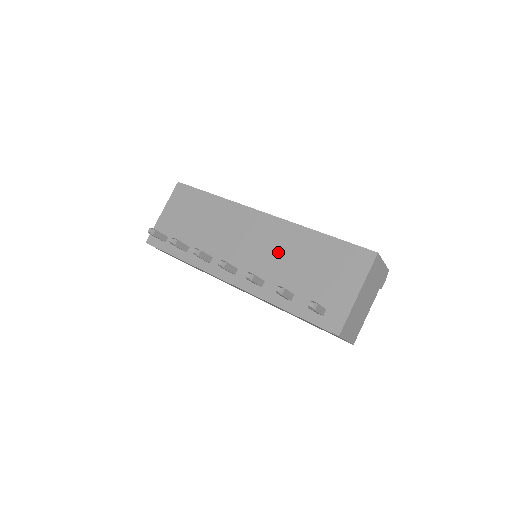
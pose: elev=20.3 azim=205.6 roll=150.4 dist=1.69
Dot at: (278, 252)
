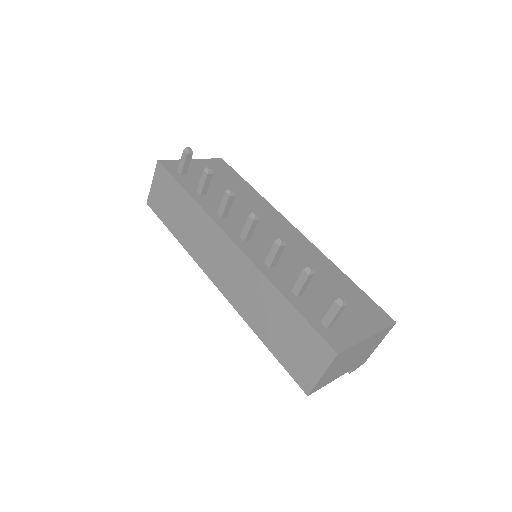
Dot at: (299, 259)
